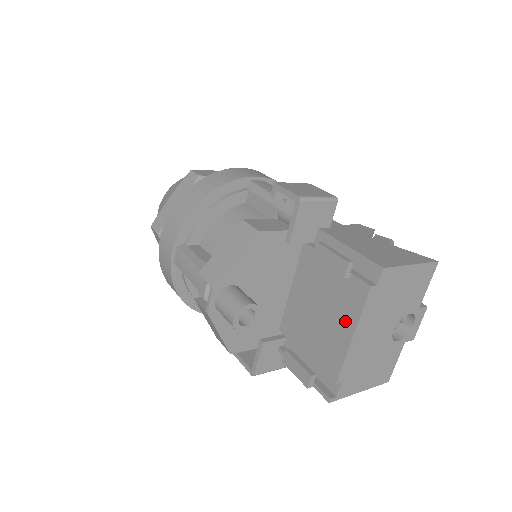
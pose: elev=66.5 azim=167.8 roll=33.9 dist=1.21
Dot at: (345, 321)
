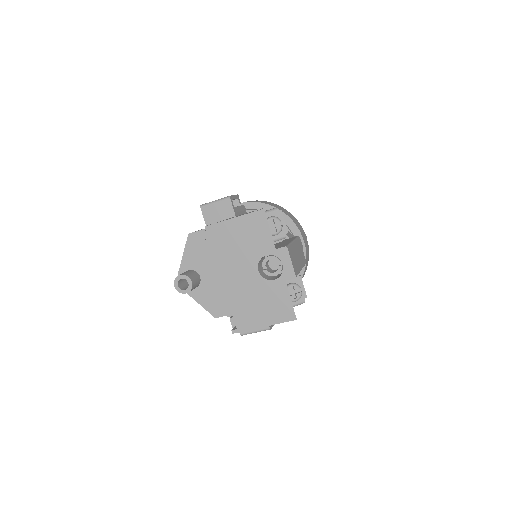
Dot at: occluded
